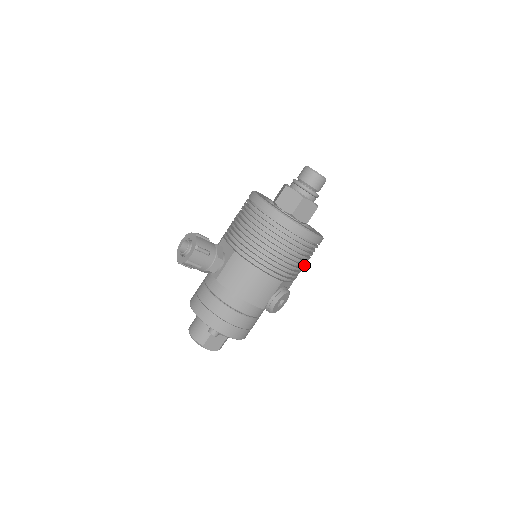
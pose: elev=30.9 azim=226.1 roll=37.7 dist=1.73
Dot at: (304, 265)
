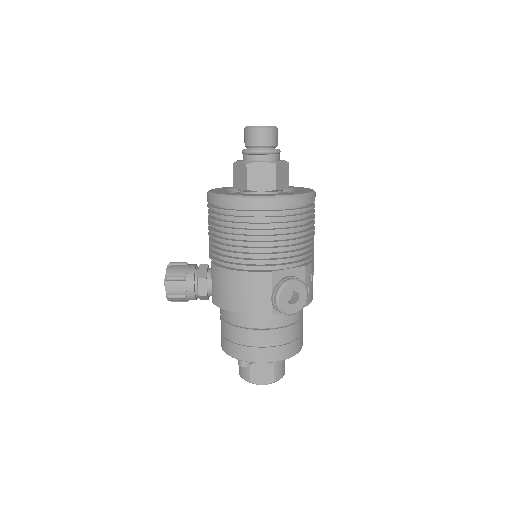
Dot at: (298, 239)
